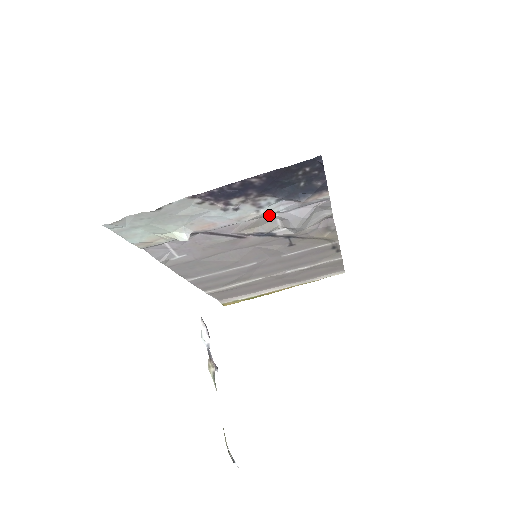
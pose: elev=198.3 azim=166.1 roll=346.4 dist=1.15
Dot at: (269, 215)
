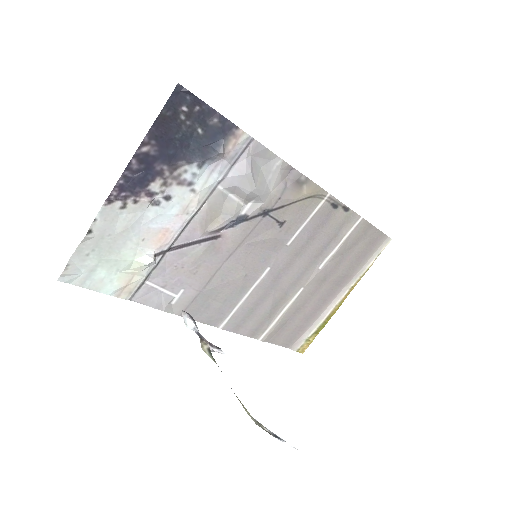
Dot at: (213, 192)
